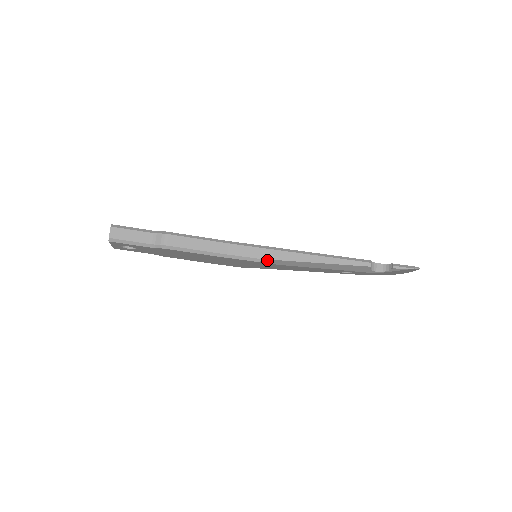
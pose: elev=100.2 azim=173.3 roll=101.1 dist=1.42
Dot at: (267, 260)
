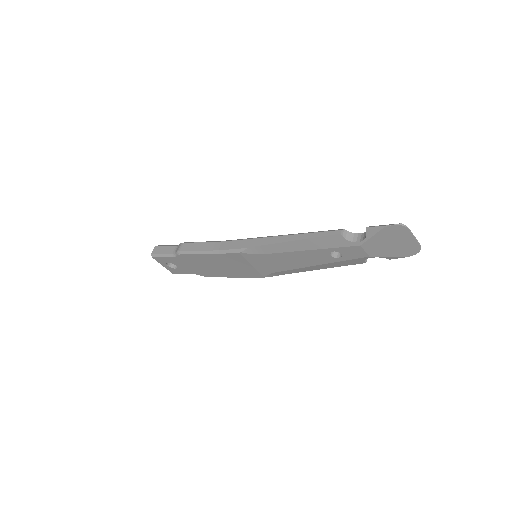
Dot at: (247, 248)
